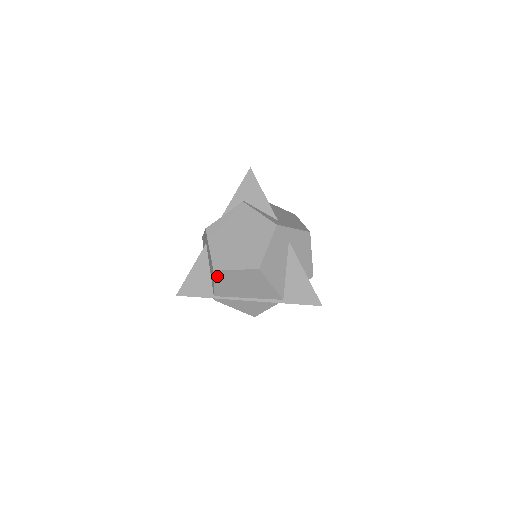
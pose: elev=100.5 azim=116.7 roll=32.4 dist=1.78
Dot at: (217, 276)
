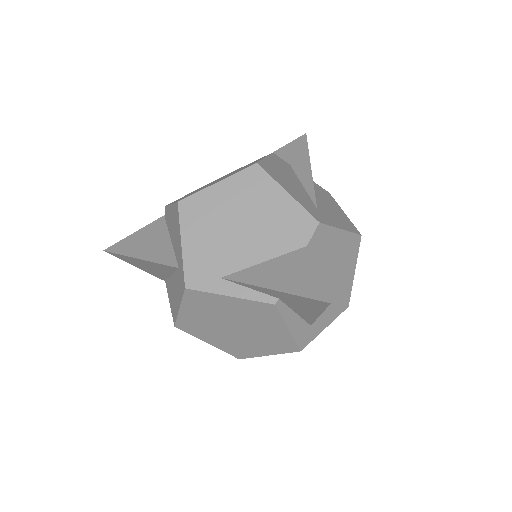
Dot at: occluded
